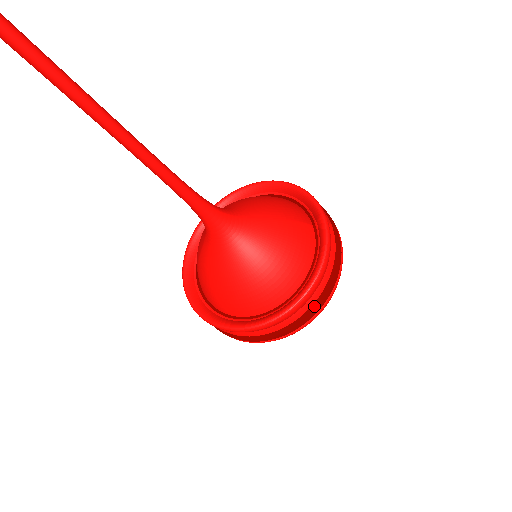
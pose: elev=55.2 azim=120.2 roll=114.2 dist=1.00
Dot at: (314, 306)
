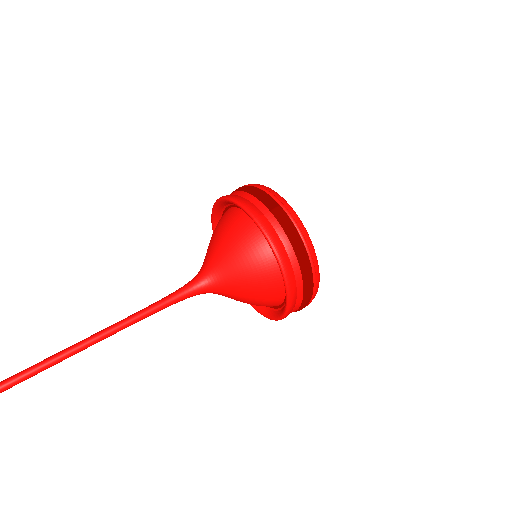
Dot at: (305, 280)
